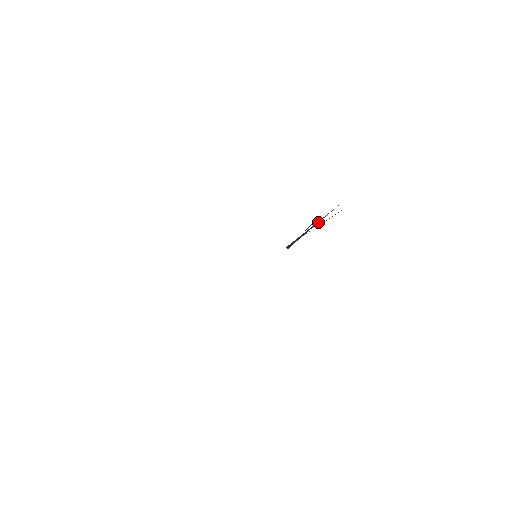
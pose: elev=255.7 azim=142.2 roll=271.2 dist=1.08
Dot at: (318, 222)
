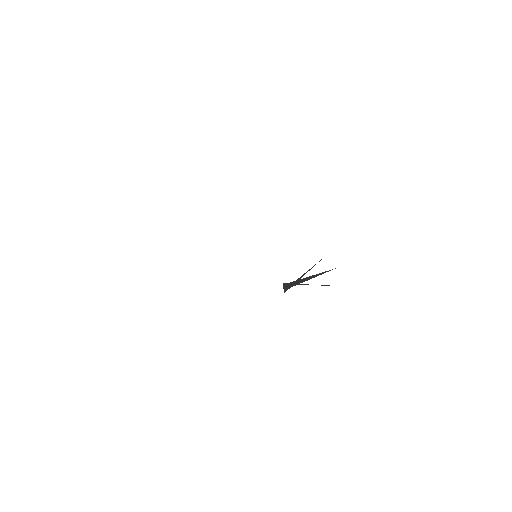
Dot at: (314, 277)
